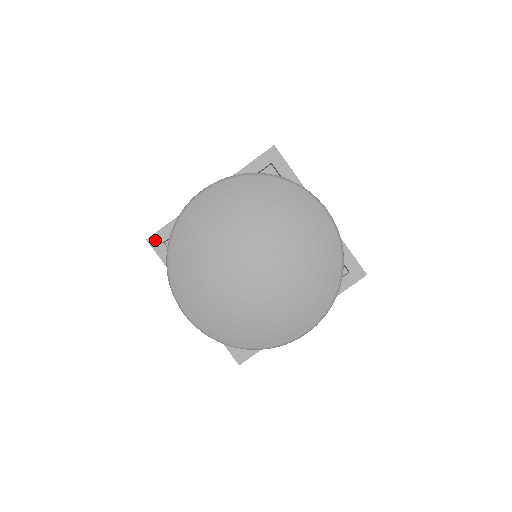
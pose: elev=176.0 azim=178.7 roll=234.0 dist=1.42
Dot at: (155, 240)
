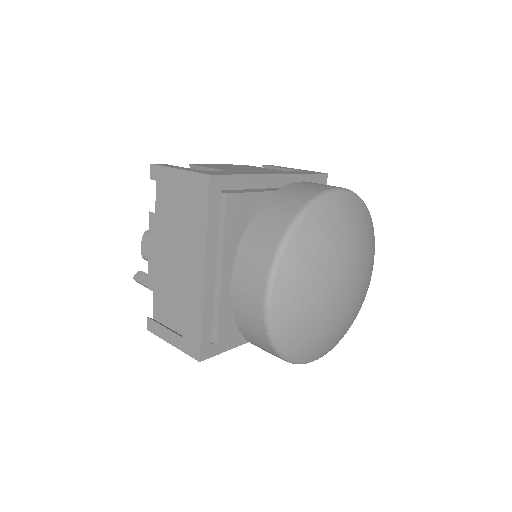
Dot at: (205, 353)
